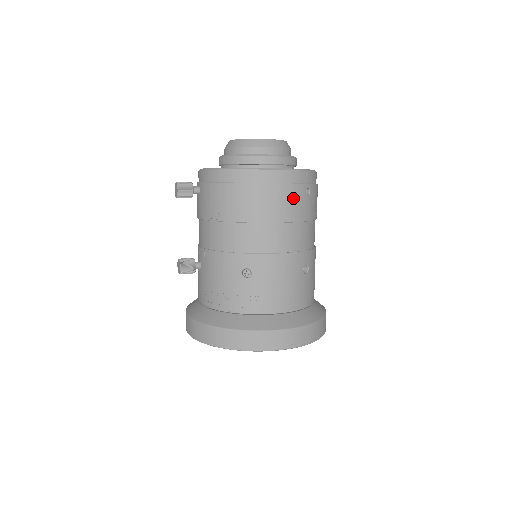
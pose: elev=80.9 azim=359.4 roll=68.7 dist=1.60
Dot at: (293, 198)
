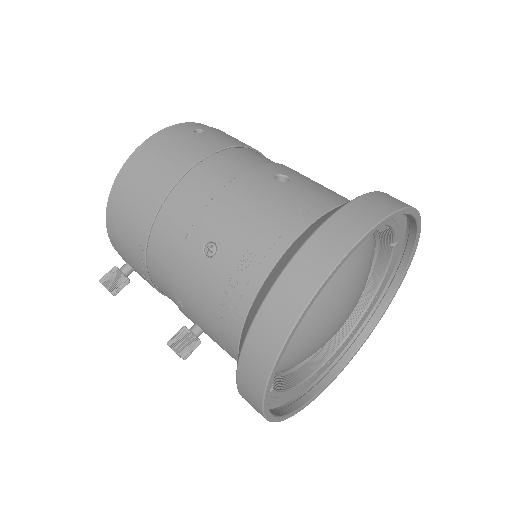
Dot at: (181, 145)
